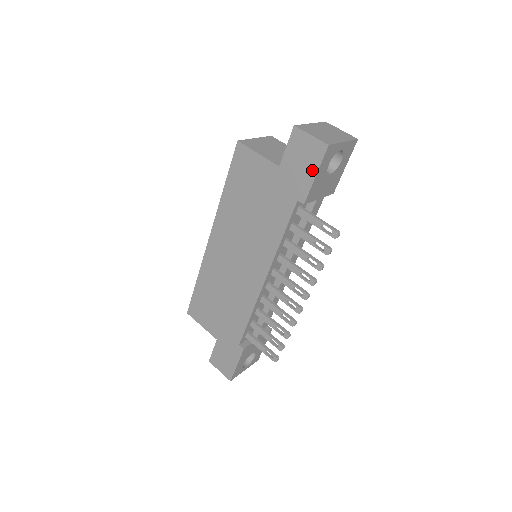
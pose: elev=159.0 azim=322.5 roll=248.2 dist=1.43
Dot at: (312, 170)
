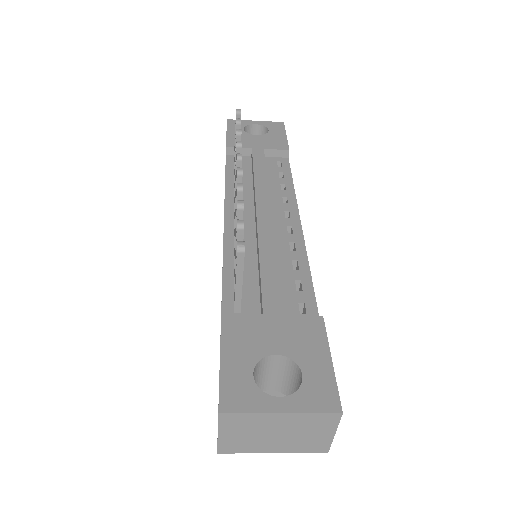
Dot at: occluded
